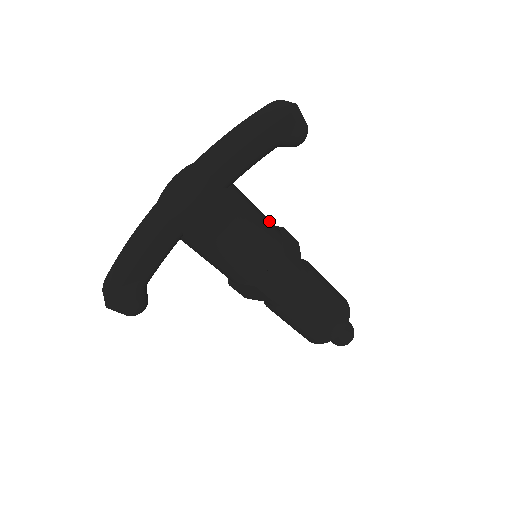
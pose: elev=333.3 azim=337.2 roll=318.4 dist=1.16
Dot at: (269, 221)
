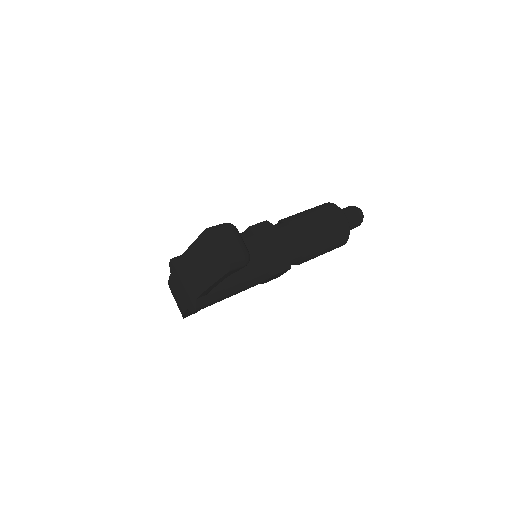
Dot at: (253, 260)
